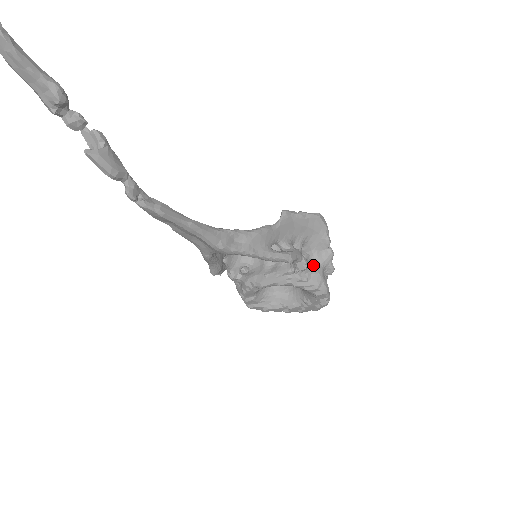
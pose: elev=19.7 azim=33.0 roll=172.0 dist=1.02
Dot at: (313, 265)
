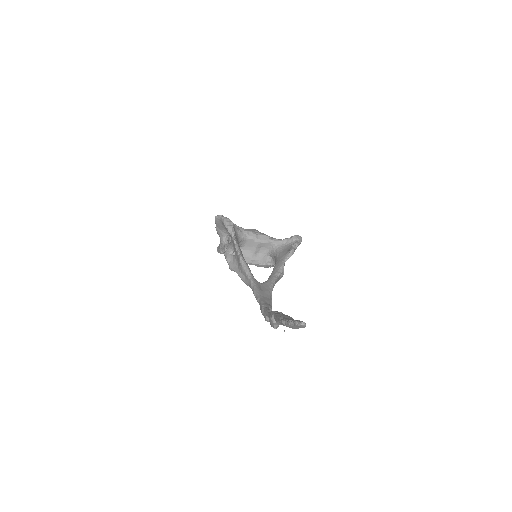
Dot at: occluded
